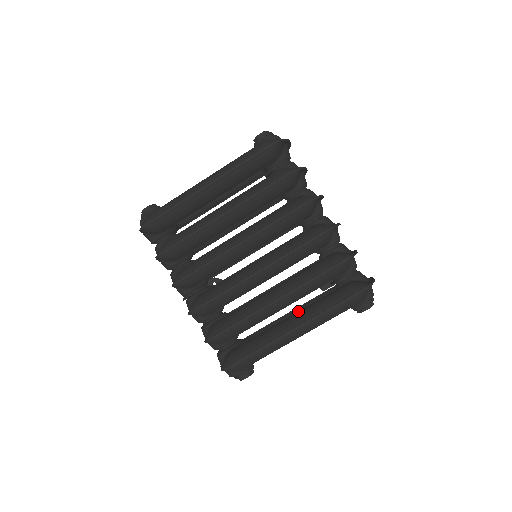
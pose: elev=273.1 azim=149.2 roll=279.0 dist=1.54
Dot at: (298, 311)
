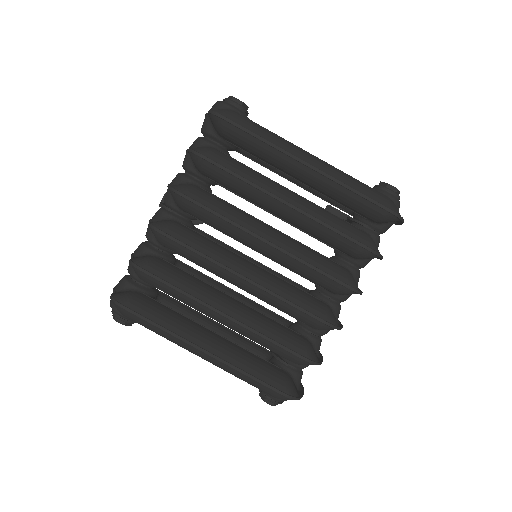
Dot at: (226, 339)
